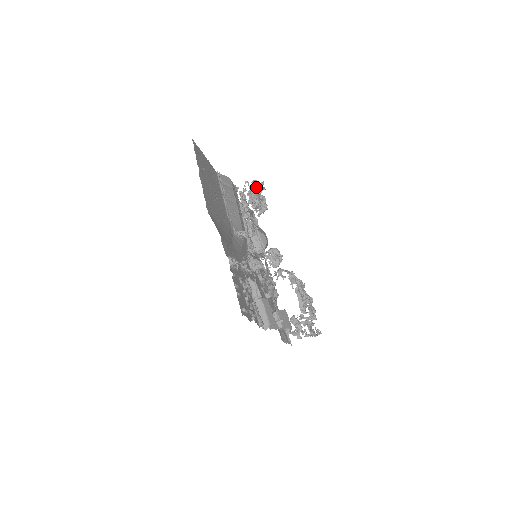
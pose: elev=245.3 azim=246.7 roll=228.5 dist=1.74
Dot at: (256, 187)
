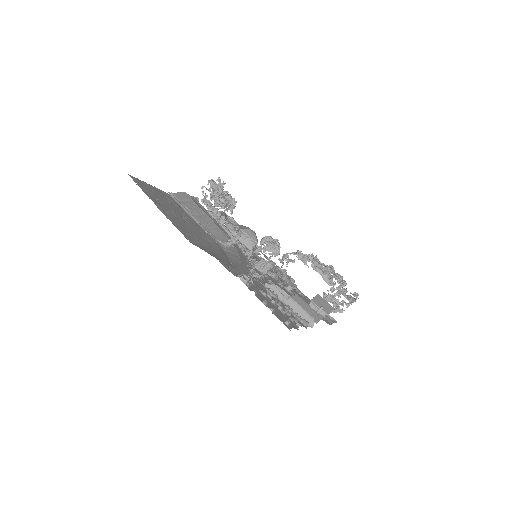
Dot at: (215, 187)
